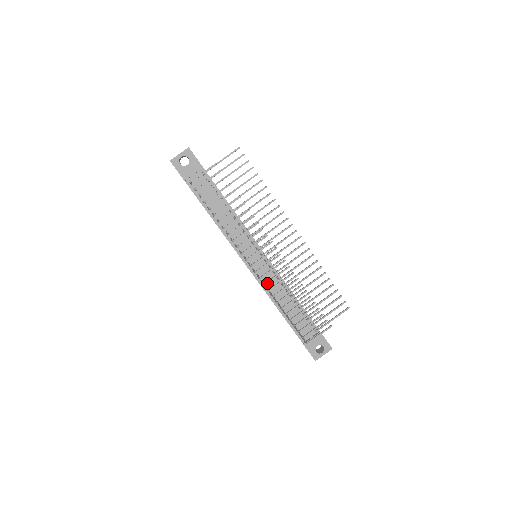
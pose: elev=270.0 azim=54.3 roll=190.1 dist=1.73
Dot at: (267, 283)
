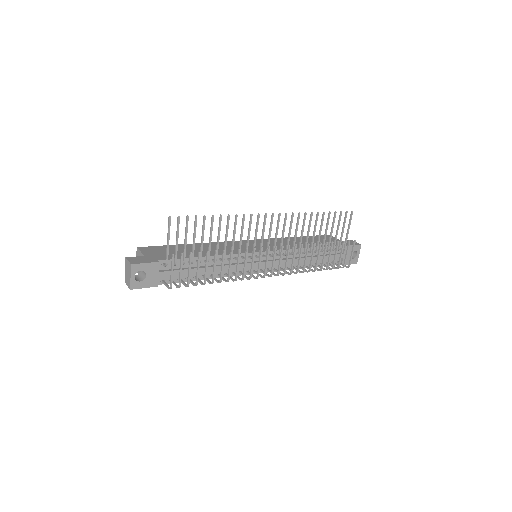
Dot at: (284, 264)
